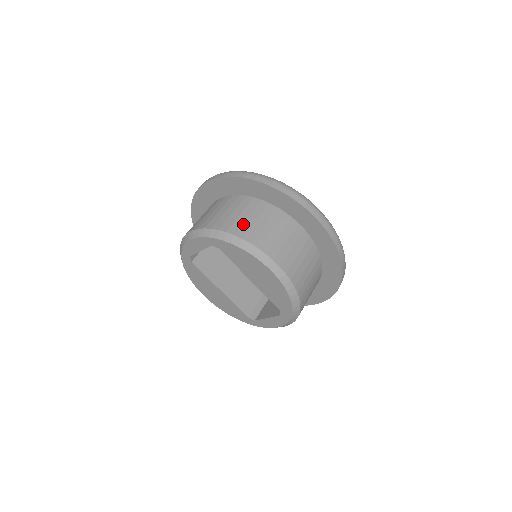
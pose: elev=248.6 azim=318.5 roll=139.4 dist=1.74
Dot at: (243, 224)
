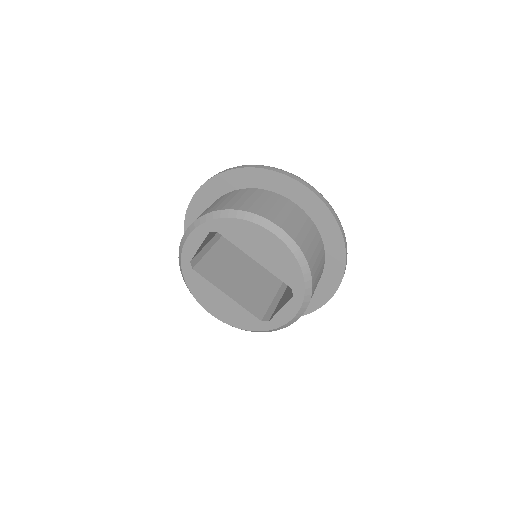
Dot at: (236, 202)
